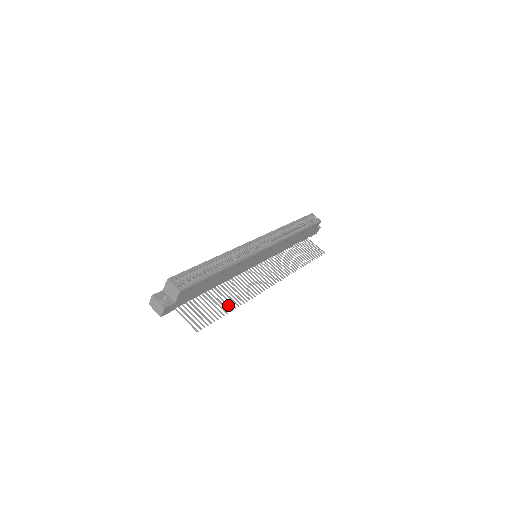
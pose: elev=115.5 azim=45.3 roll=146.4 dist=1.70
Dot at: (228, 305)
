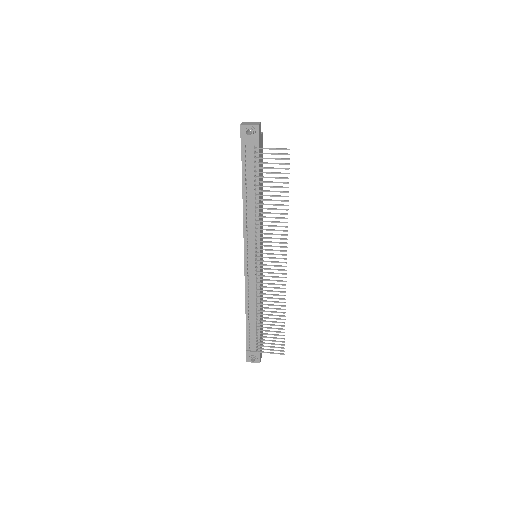
Dot at: (281, 200)
